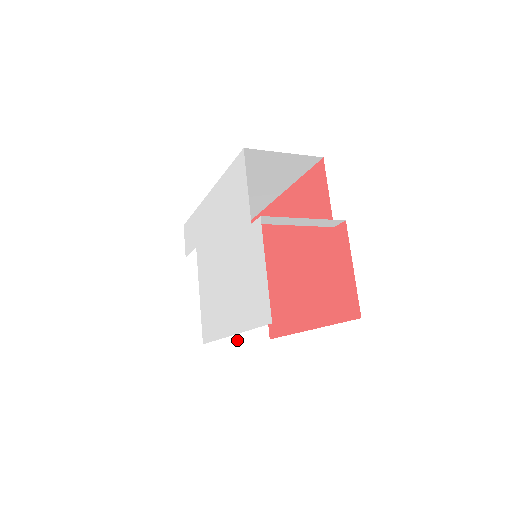
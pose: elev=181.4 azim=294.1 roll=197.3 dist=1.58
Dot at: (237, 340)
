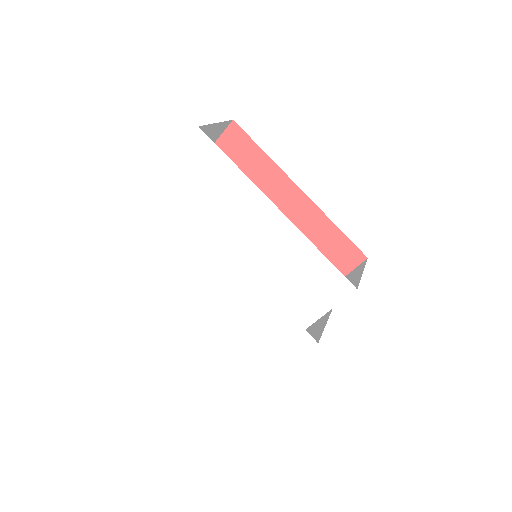
Dot at: occluded
